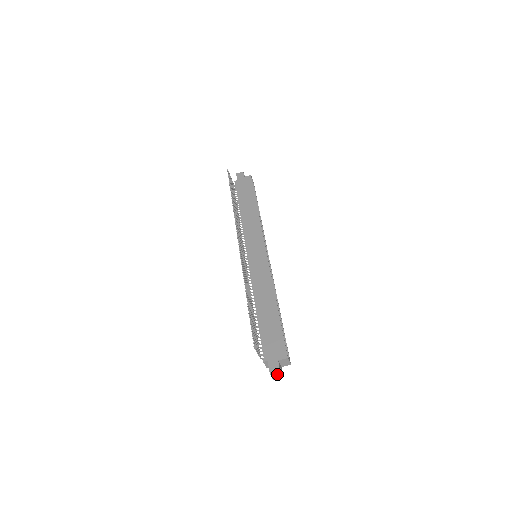
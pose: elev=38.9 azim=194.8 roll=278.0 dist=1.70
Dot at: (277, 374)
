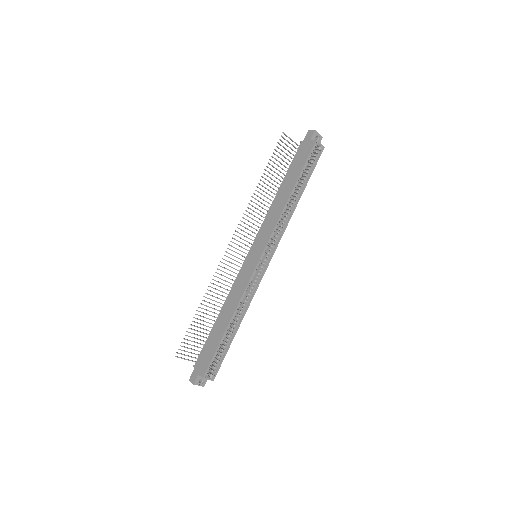
Dot at: (195, 383)
